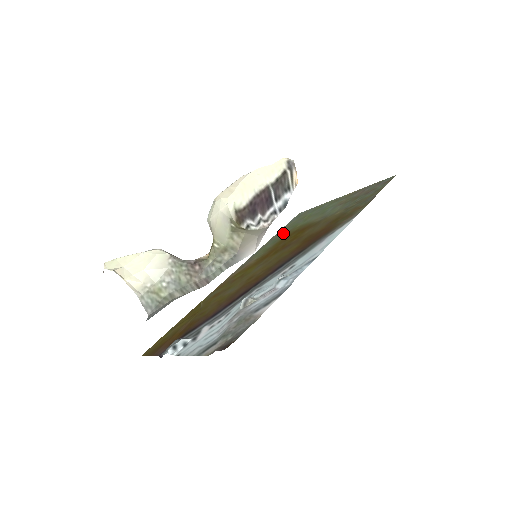
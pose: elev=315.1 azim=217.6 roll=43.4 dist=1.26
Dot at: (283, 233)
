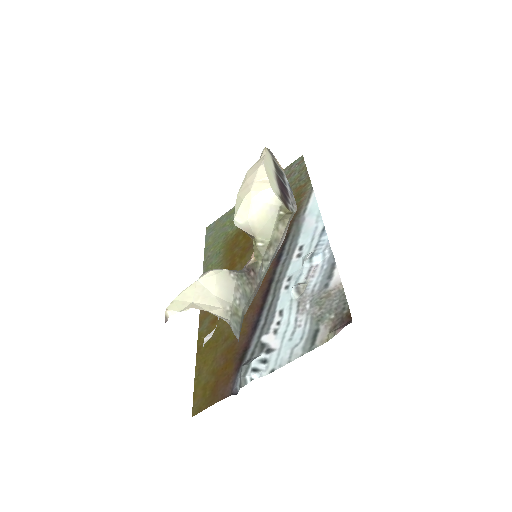
Dot at: (217, 245)
